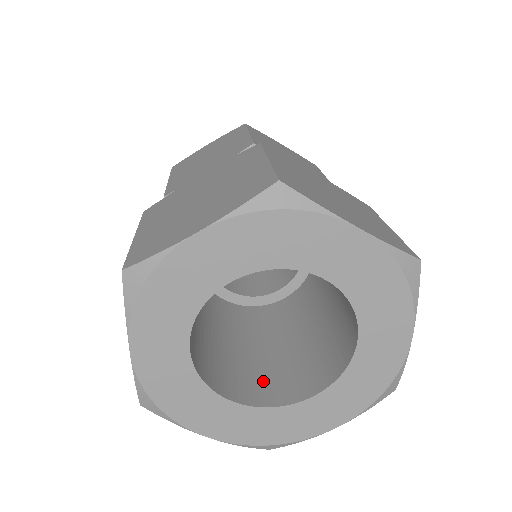
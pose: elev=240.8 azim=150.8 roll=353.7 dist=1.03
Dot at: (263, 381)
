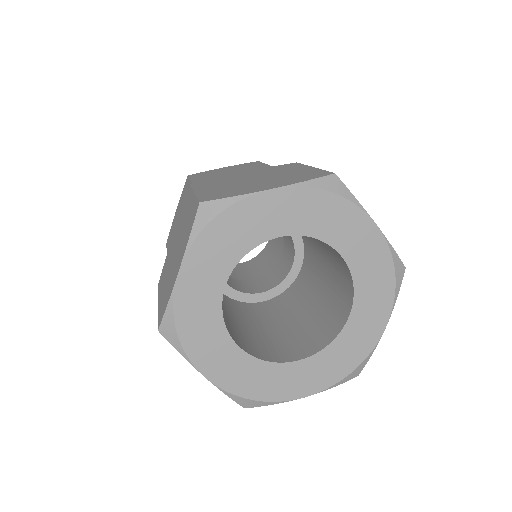
Dot at: (256, 345)
